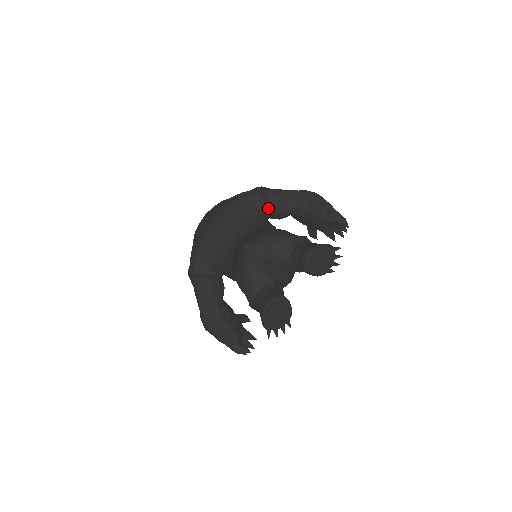
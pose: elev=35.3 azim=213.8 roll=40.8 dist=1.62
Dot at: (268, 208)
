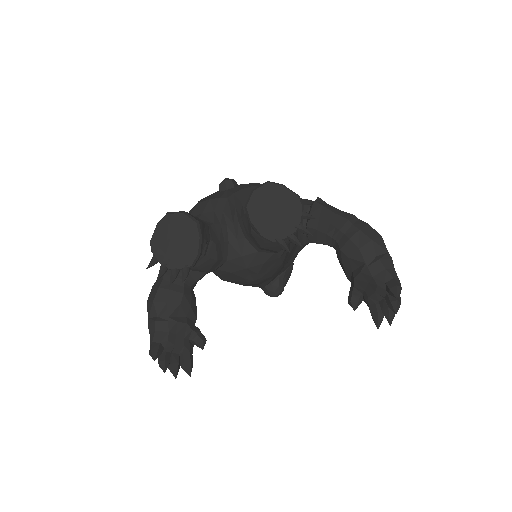
Dot at: occluded
